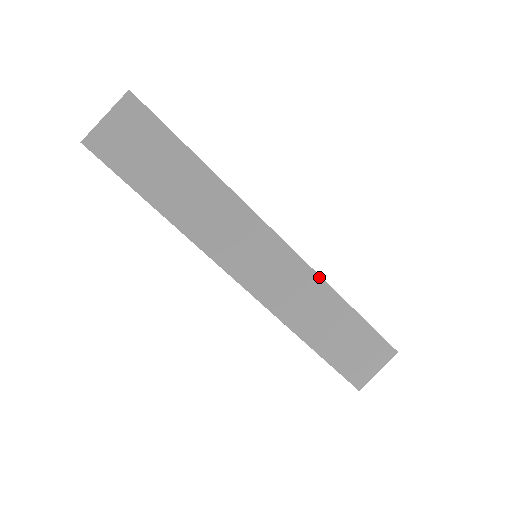
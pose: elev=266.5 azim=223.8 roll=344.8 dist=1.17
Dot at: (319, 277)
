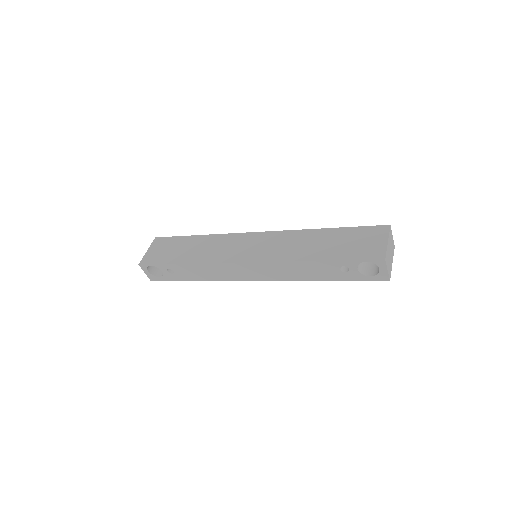
Dot at: (294, 231)
